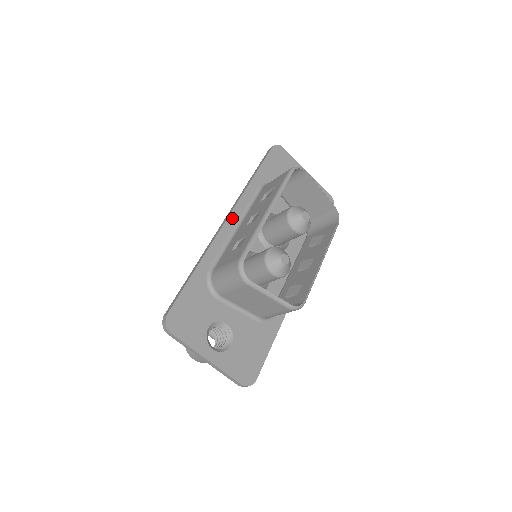
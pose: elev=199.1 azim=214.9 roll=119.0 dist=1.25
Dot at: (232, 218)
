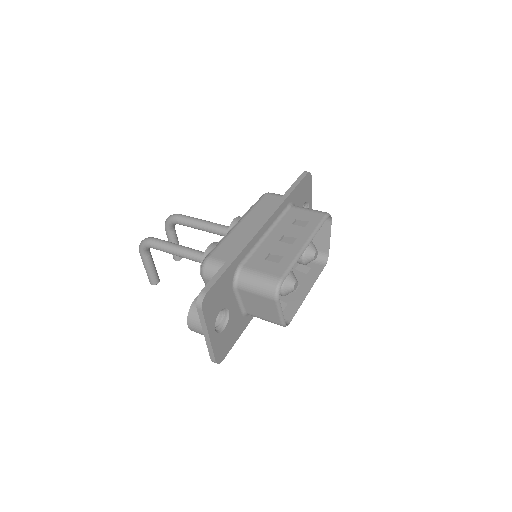
Dot at: (267, 225)
